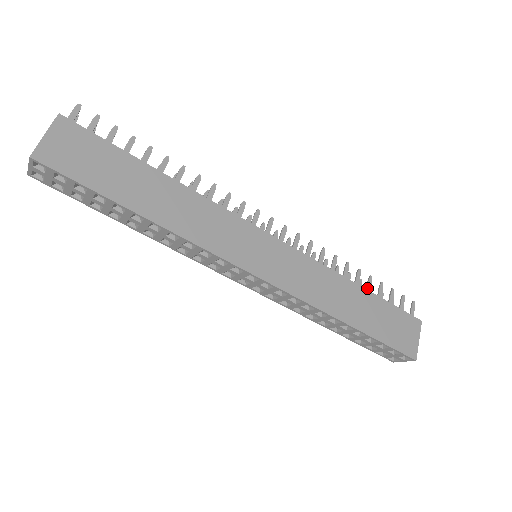
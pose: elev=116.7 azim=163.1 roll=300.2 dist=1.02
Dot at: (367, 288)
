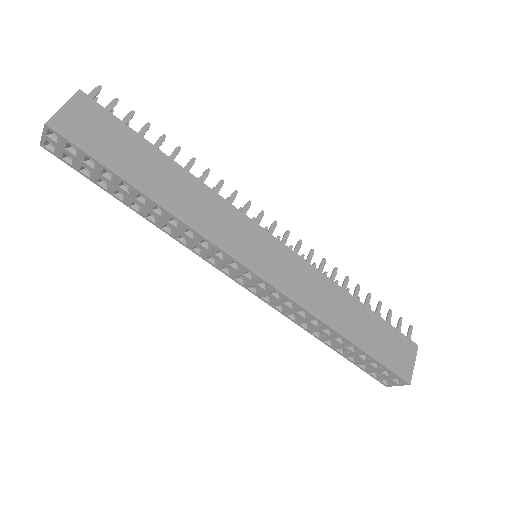
Dot at: (365, 304)
